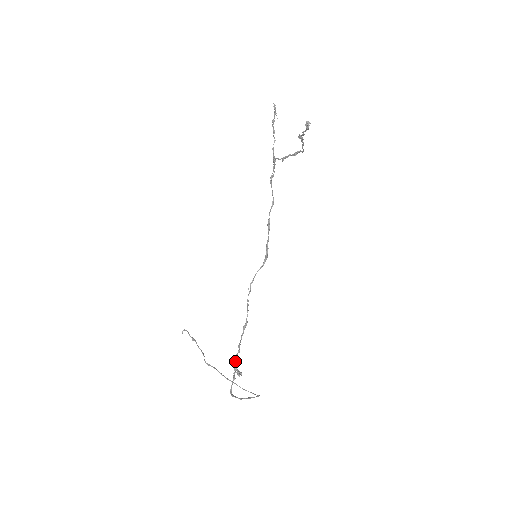
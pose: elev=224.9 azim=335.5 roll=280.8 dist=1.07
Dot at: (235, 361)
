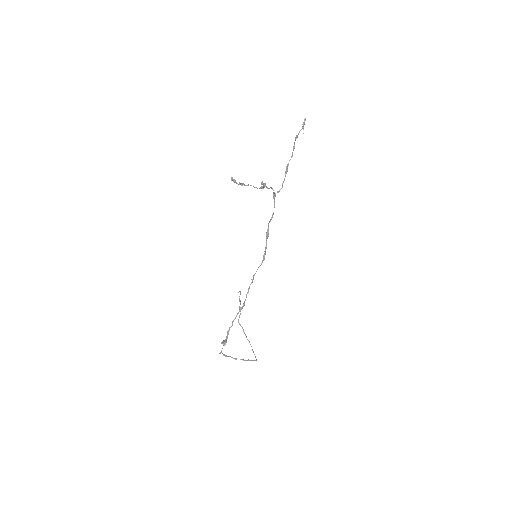
Dot at: (228, 332)
